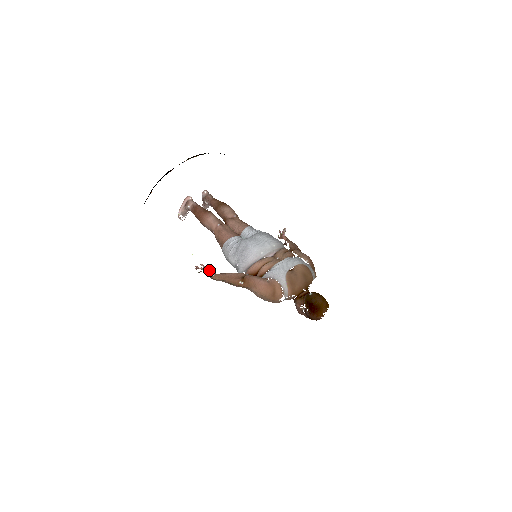
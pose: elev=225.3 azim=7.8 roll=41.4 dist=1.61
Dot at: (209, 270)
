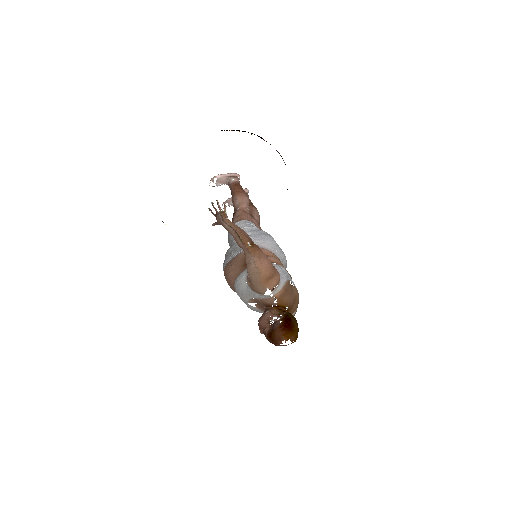
Dot at: (226, 213)
